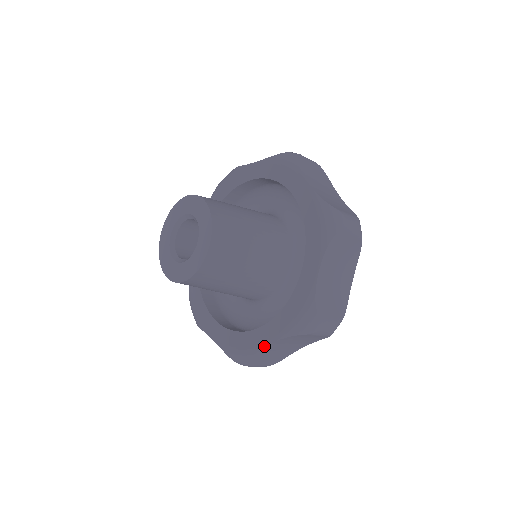
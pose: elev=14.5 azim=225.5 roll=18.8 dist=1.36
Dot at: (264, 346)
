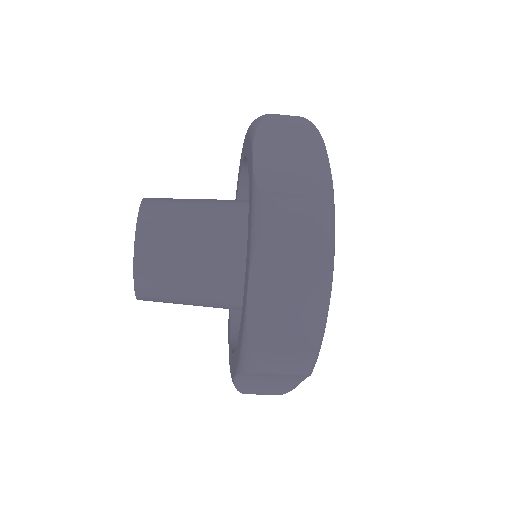
Dot at: (234, 377)
